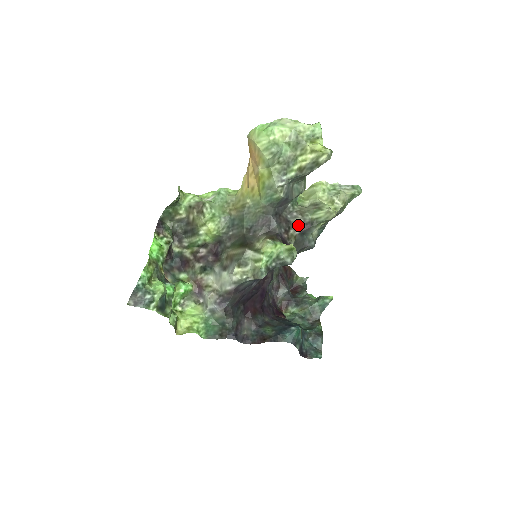
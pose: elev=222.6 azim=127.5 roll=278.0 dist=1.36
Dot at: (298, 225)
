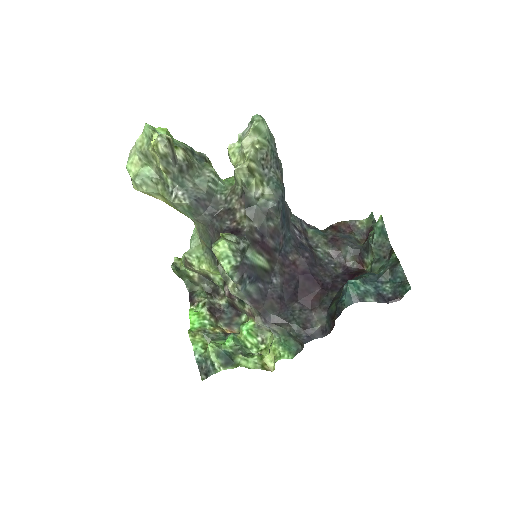
Dot at: (237, 205)
